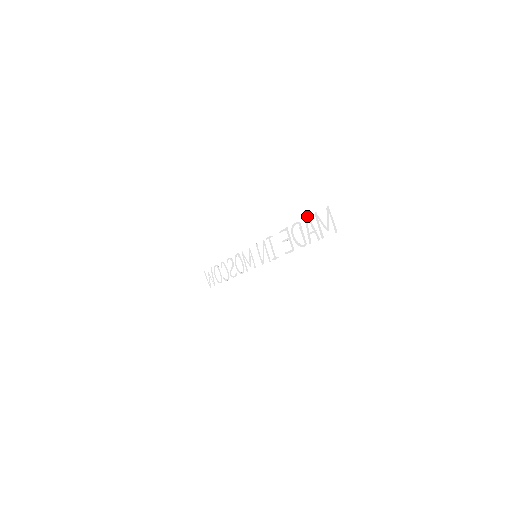
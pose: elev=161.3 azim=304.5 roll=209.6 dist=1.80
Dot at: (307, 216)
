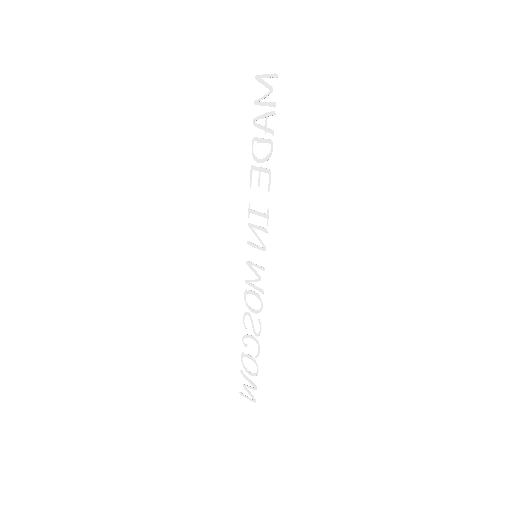
Dot at: occluded
